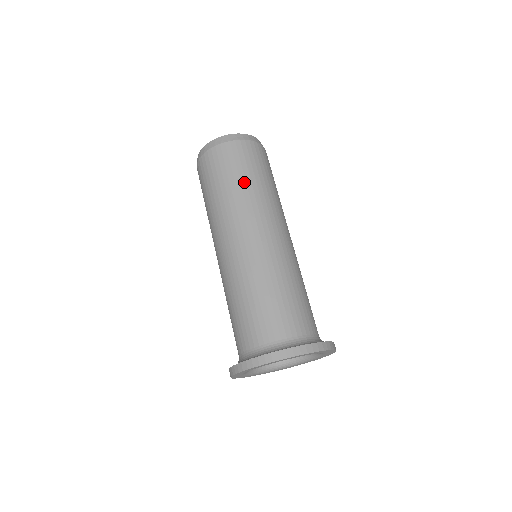
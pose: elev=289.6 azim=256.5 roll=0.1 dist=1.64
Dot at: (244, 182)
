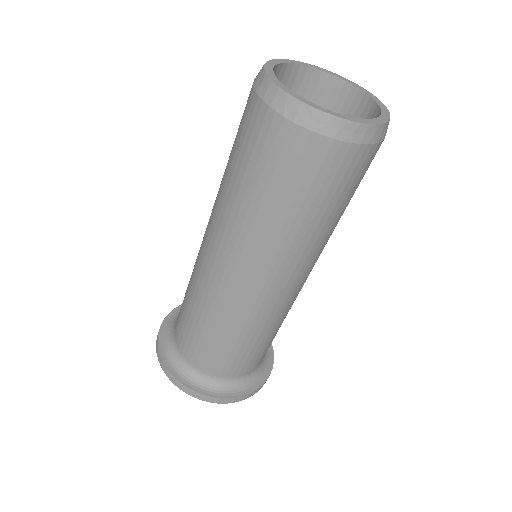
Dot at: (265, 206)
